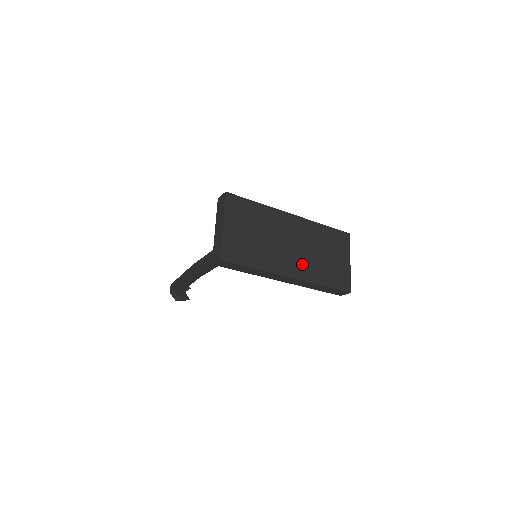
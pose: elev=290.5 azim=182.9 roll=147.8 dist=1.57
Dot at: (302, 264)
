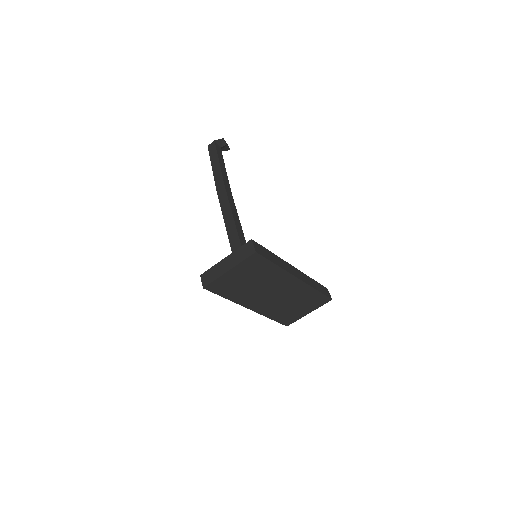
Dot at: (268, 305)
